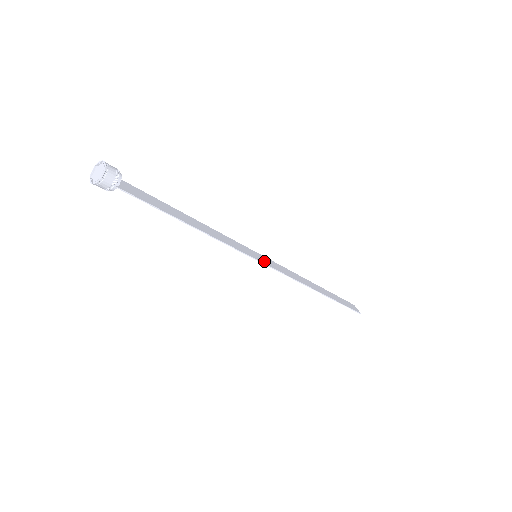
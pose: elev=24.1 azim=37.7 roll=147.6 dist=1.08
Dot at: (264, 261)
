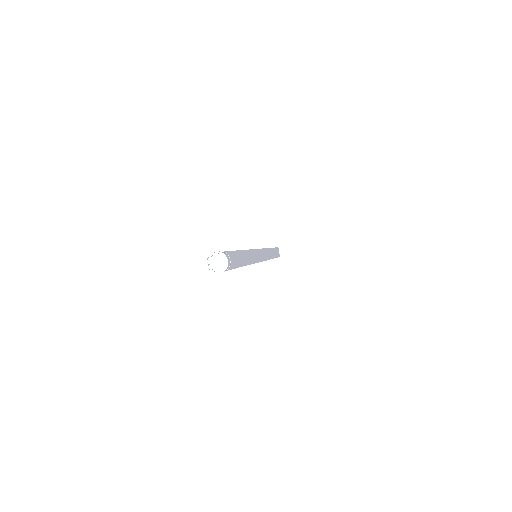
Dot at: (258, 258)
